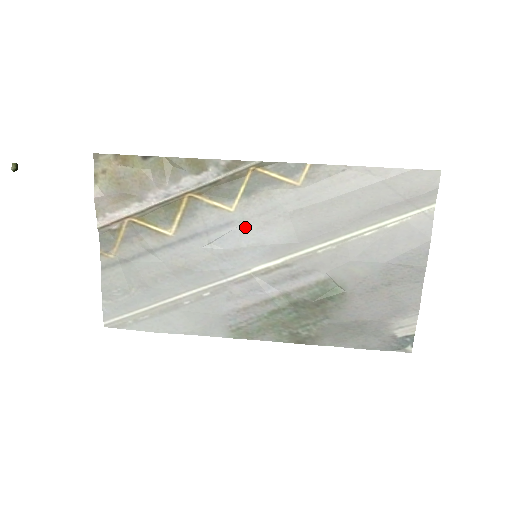
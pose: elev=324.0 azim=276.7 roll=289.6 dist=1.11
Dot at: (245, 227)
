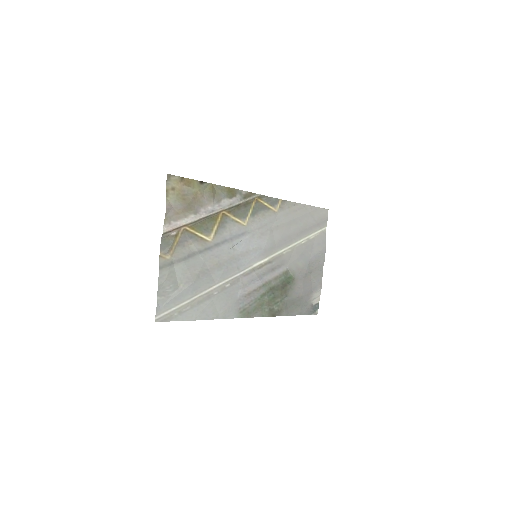
Dot at: (252, 236)
